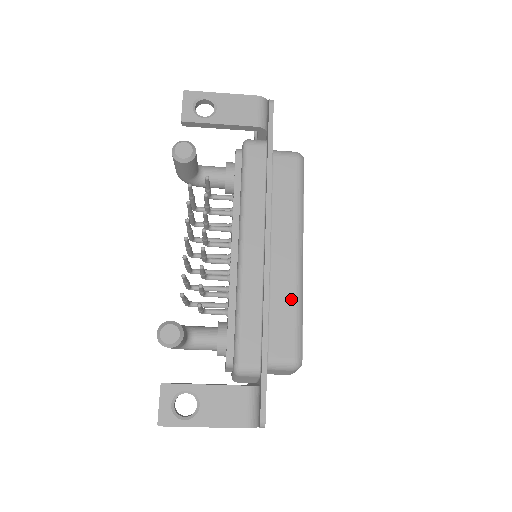
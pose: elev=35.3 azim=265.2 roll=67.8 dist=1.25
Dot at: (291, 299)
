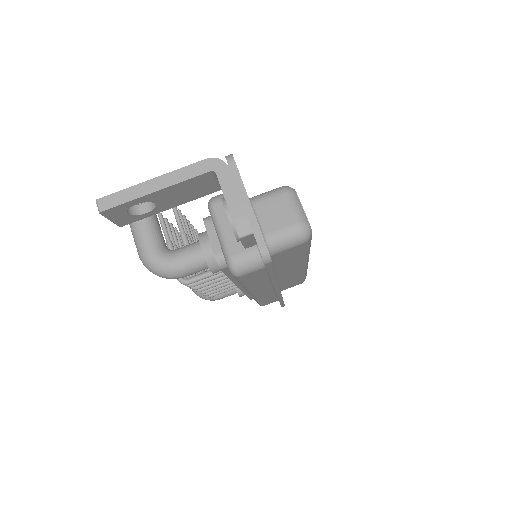
Dot at: occluded
